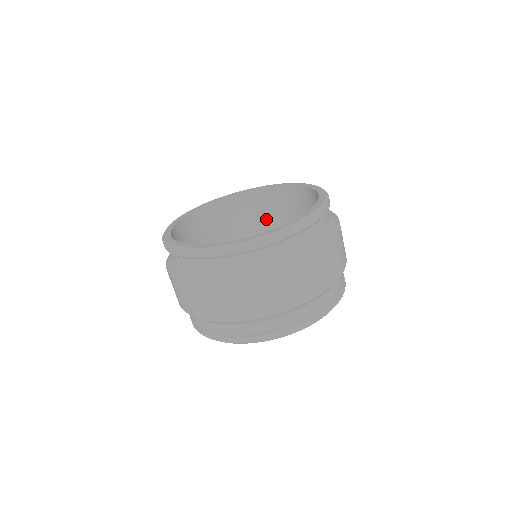
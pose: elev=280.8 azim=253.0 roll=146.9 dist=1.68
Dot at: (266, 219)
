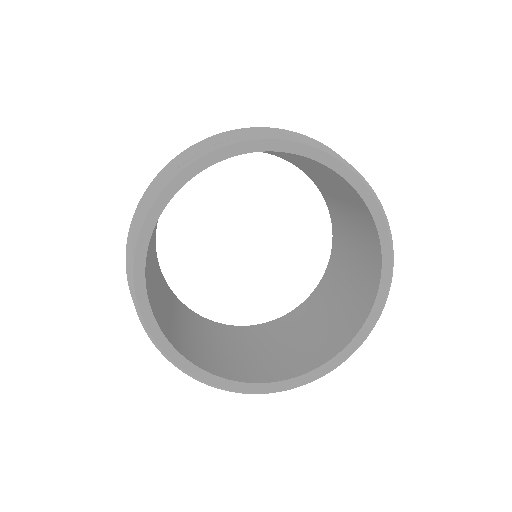
Dot at: (321, 171)
